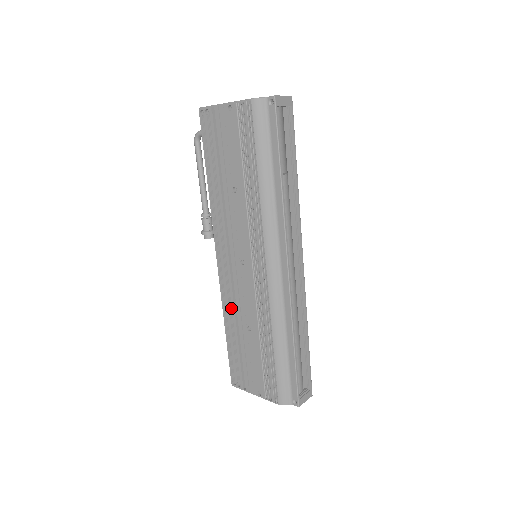
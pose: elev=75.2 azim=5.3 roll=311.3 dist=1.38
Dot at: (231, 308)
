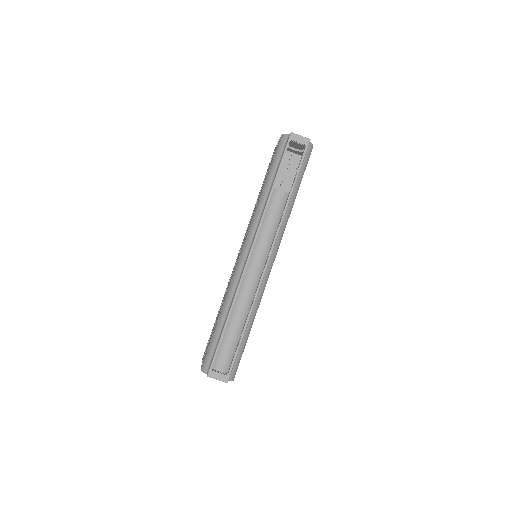
Dot at: occluded
